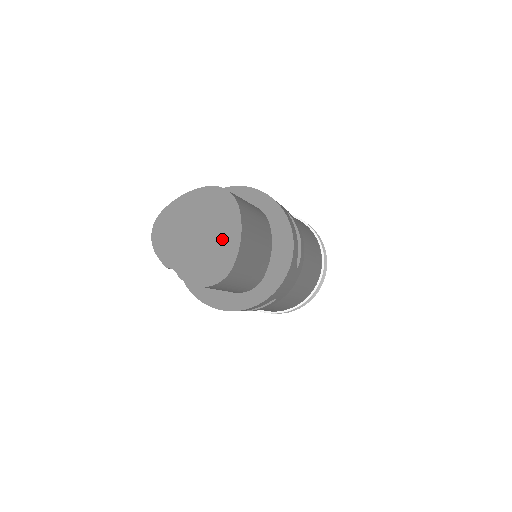
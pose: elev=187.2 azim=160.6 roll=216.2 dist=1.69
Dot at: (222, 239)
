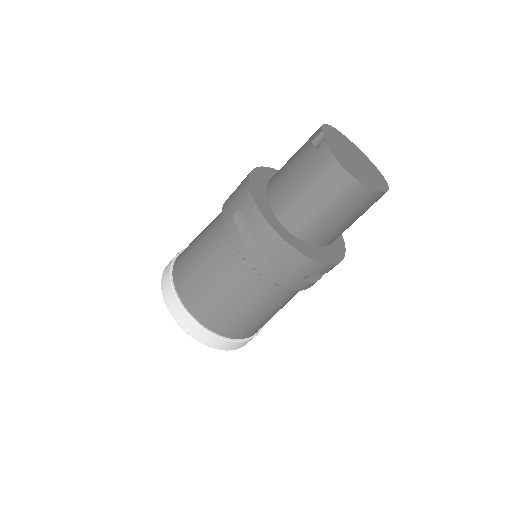
Dot at: (367, 176)
